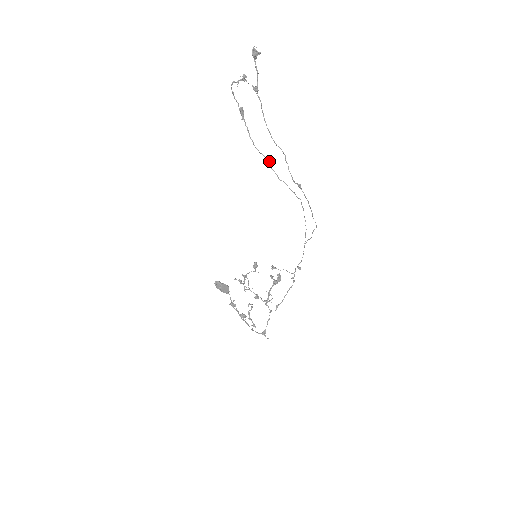
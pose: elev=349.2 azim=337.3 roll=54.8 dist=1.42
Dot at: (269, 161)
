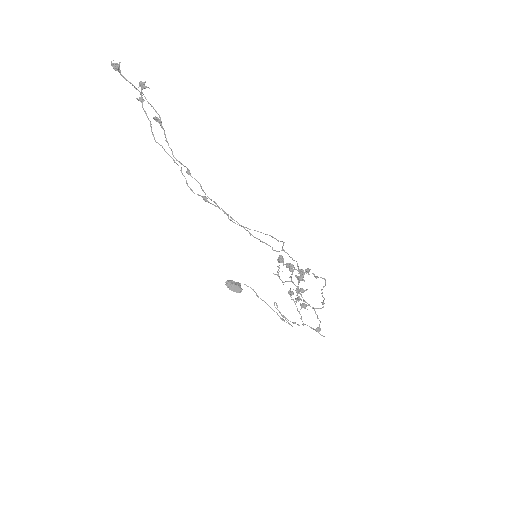
Dot at: (187, 170)
